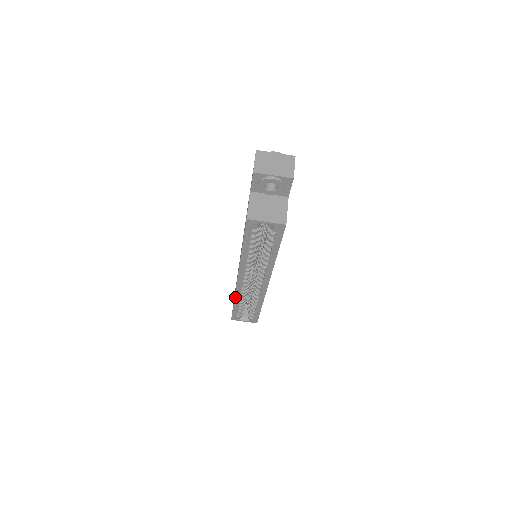
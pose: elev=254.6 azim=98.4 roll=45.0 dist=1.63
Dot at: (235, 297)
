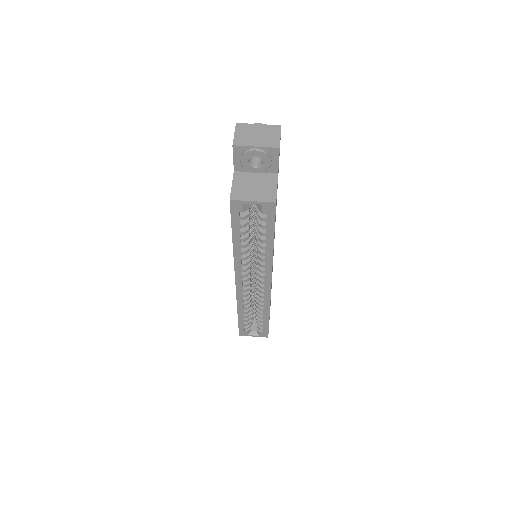
Dot at: (237, 306)
